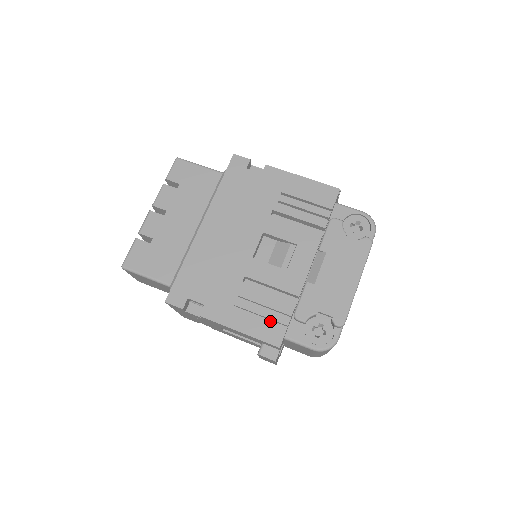
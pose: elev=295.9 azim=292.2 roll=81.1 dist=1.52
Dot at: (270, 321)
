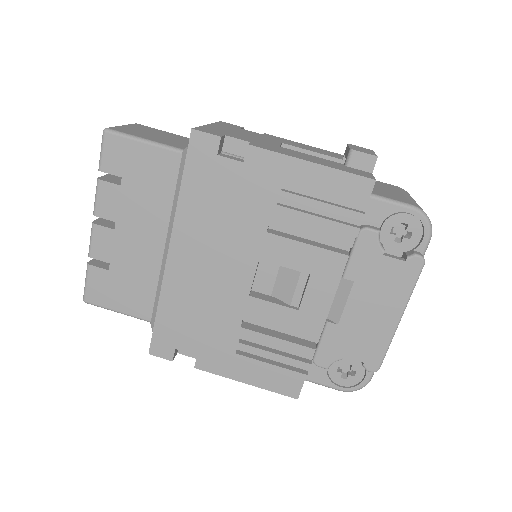
Dot at: (283, 372)
